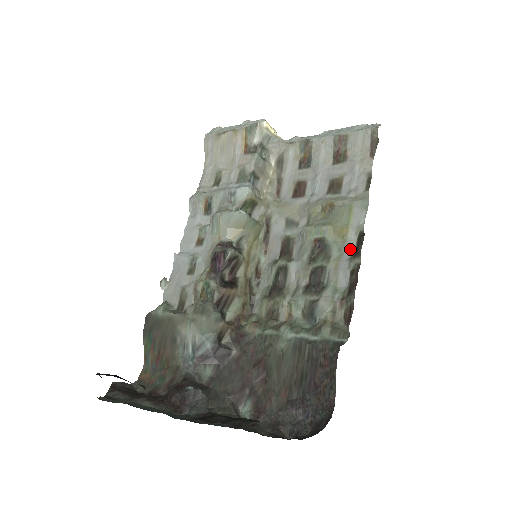
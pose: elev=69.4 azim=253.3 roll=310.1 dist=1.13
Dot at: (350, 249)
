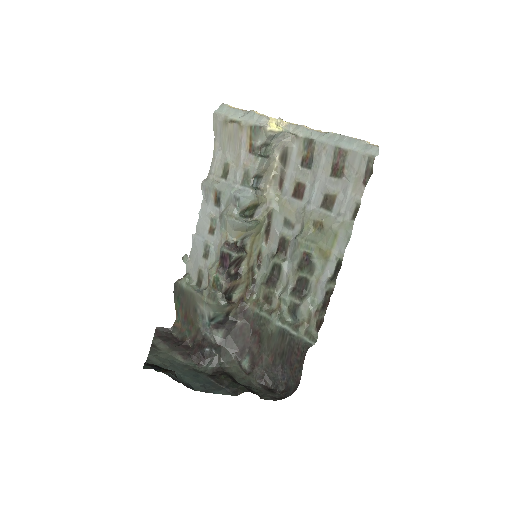
Dot at: (330, 270)
